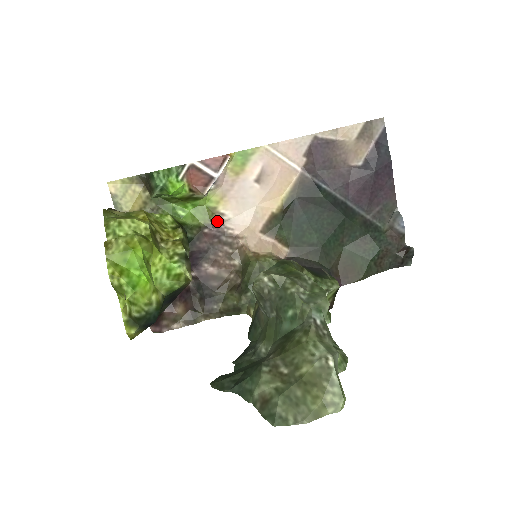
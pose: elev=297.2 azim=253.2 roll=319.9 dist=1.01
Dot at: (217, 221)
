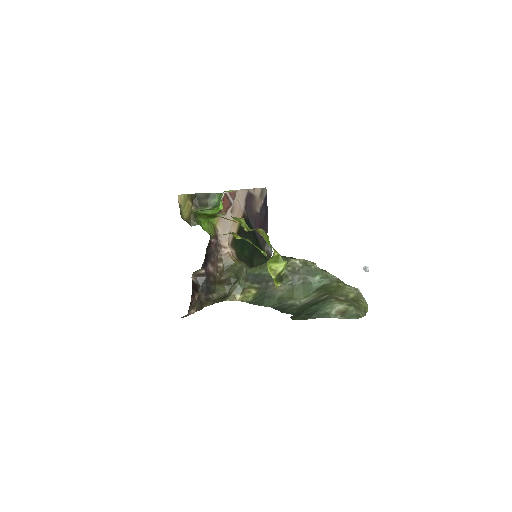
Dot at: (216, 235)
